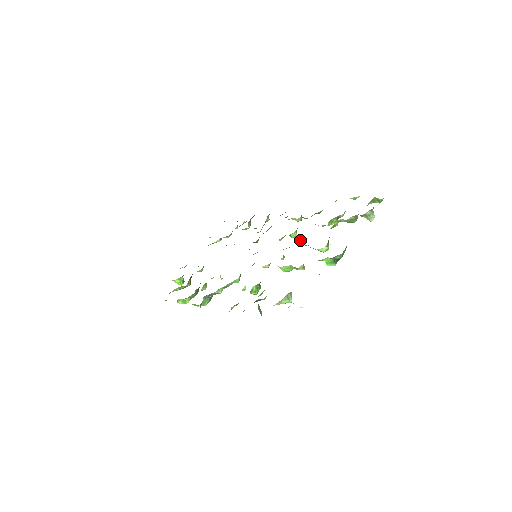
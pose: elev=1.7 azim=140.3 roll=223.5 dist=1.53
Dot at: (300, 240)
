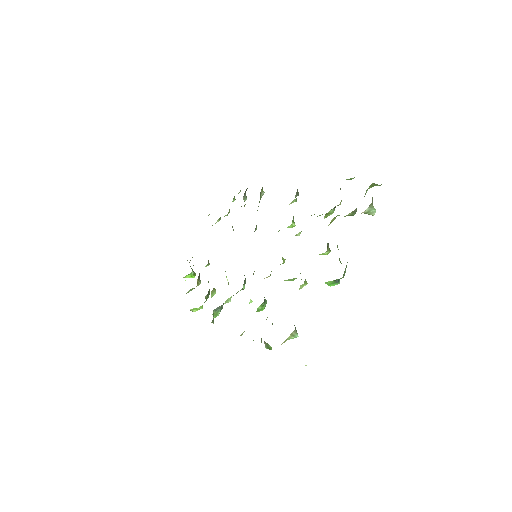
Dot at: (298, 235)
